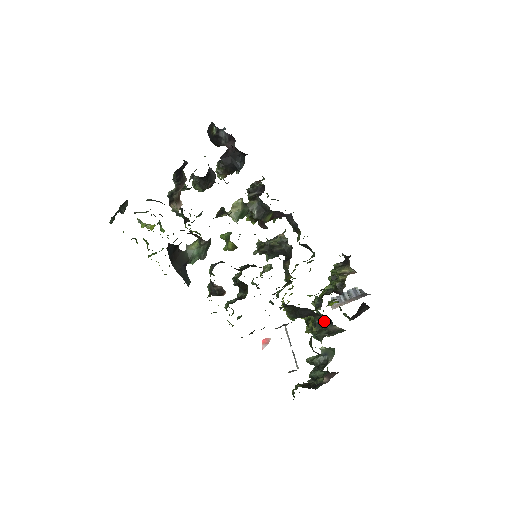
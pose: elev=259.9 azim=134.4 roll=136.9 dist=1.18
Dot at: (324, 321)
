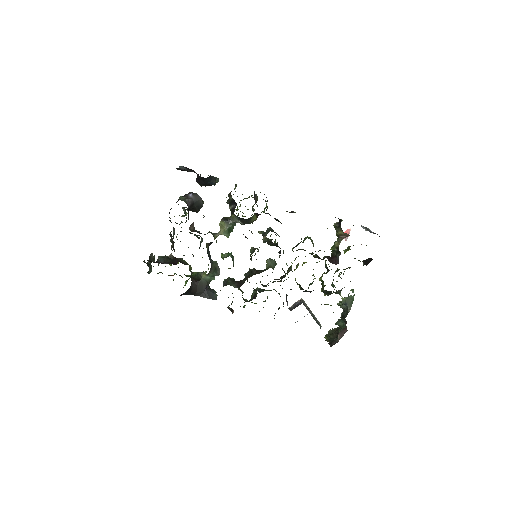
Dot at: (327, 291)
